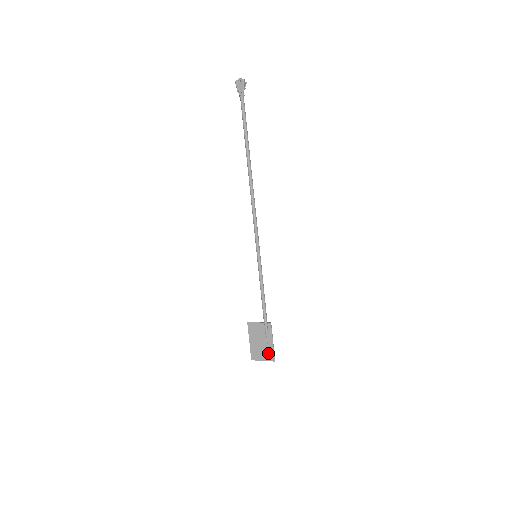
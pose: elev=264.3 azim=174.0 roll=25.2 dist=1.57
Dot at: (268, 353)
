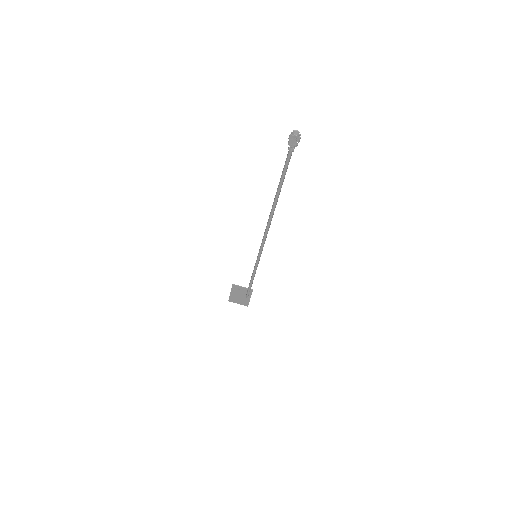
Dot at: (244, 302)
